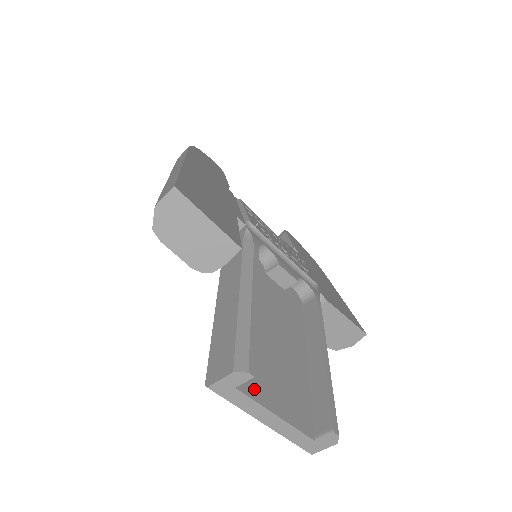
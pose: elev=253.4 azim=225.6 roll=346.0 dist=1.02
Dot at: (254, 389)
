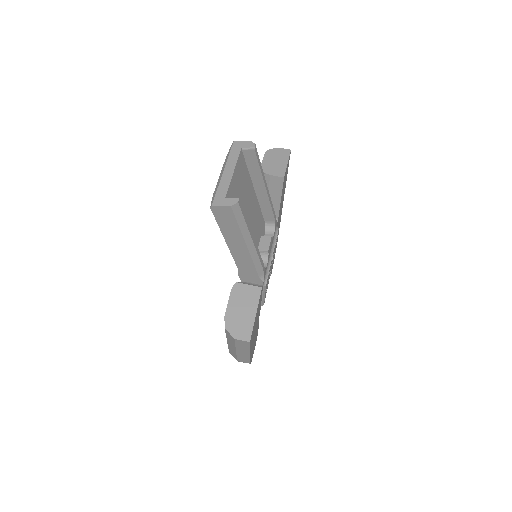
Dot at: (240, 163)
